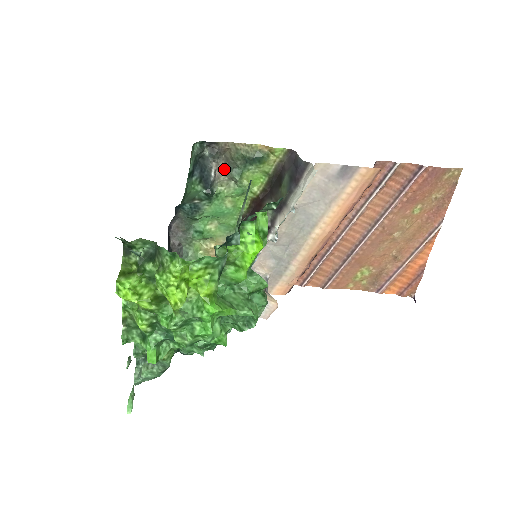
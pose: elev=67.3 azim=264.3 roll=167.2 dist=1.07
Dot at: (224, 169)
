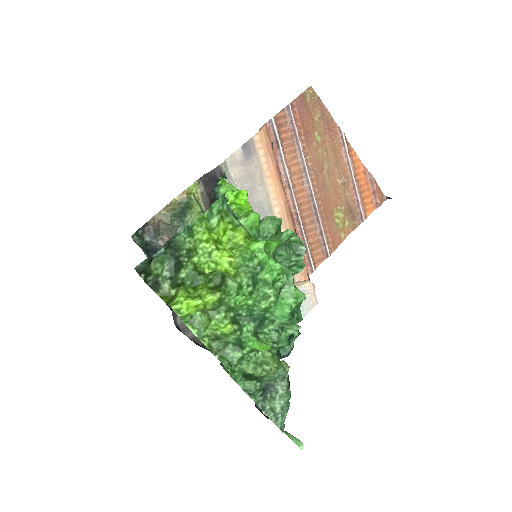
Dot at: occluded
